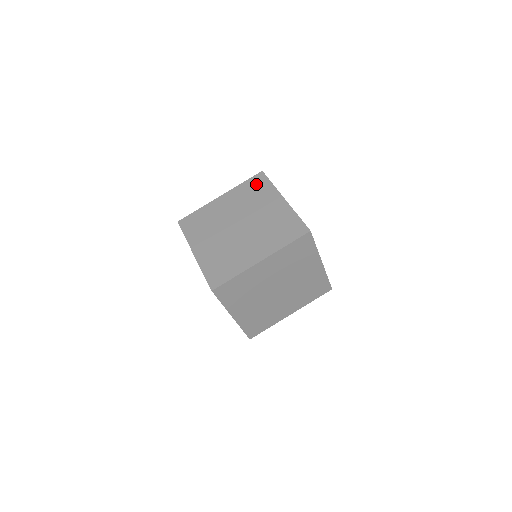
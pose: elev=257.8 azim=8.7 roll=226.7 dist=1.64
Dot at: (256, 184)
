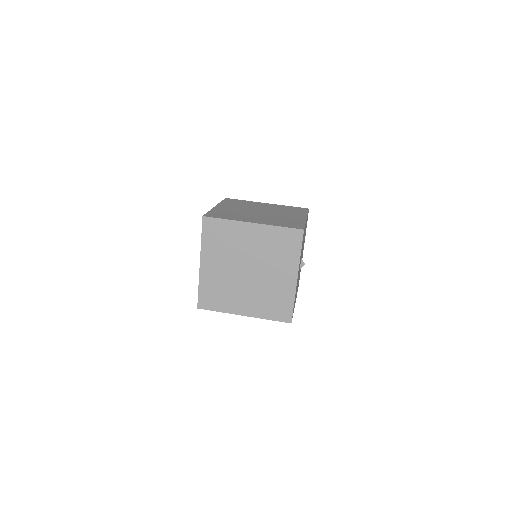
Dot at: (297, 209)
